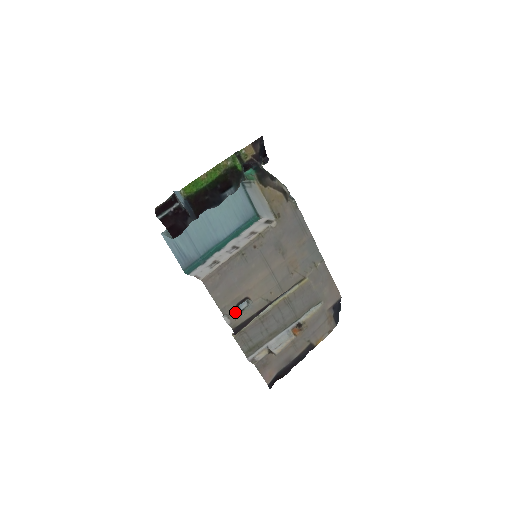
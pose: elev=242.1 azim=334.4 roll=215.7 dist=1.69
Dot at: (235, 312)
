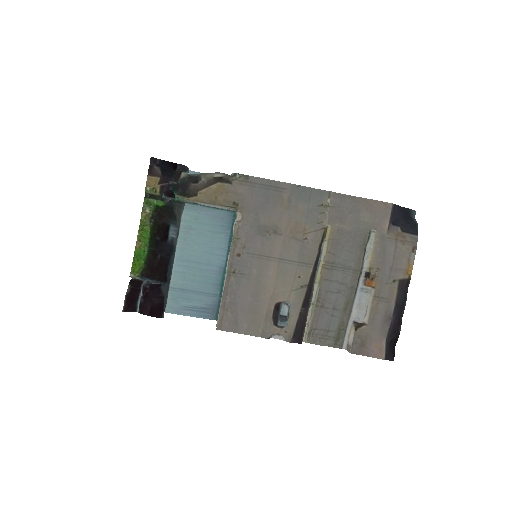
Dot at: (280, 324)
